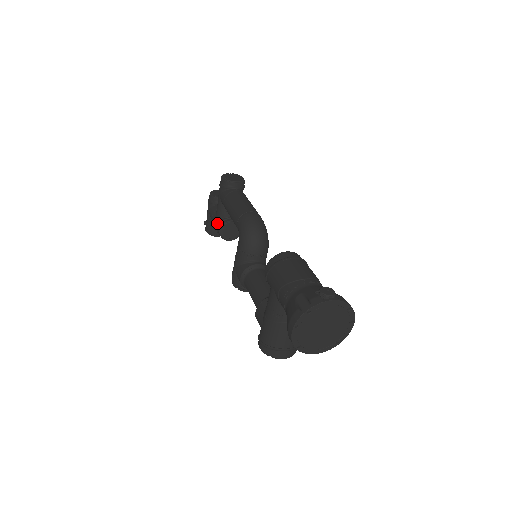
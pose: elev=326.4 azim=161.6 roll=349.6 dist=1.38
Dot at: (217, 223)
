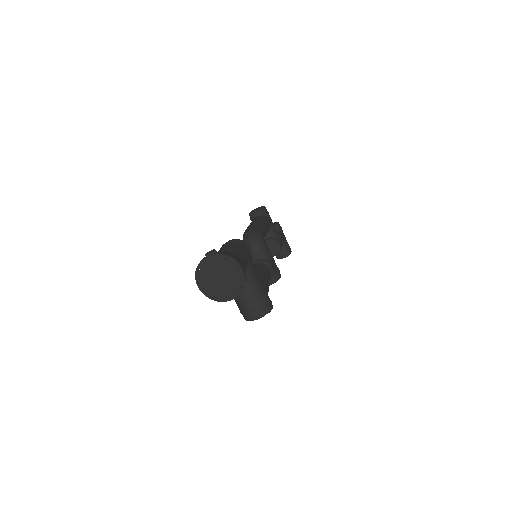
Dot at: occluded
